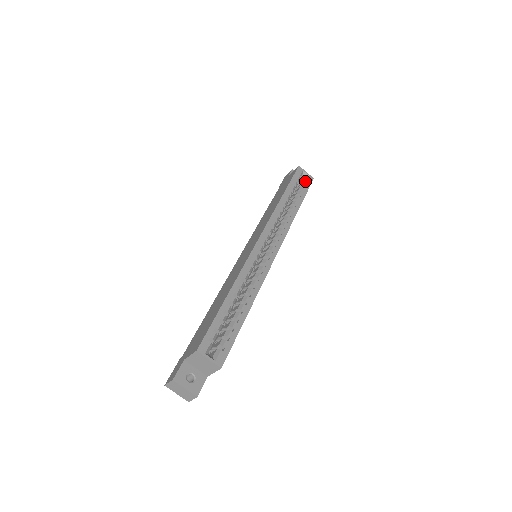
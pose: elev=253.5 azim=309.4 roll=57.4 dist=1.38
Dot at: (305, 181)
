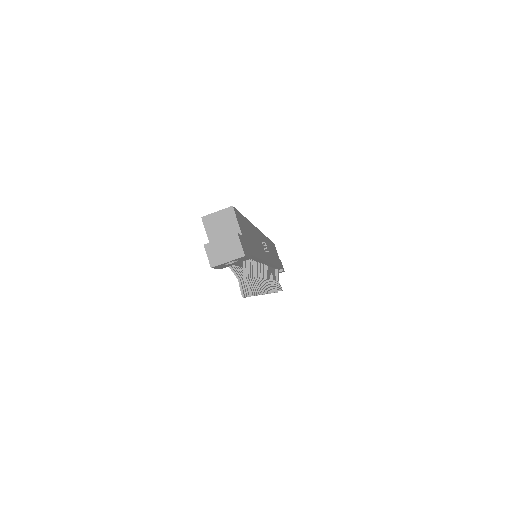
Dot at: occluded
